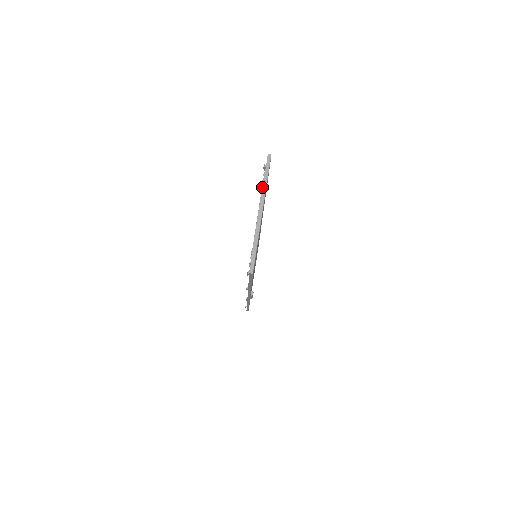
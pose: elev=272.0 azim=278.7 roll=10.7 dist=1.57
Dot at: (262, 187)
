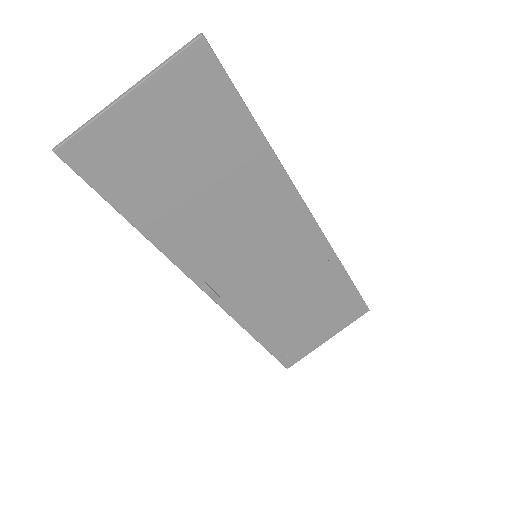
Dot at: (173, 77)
